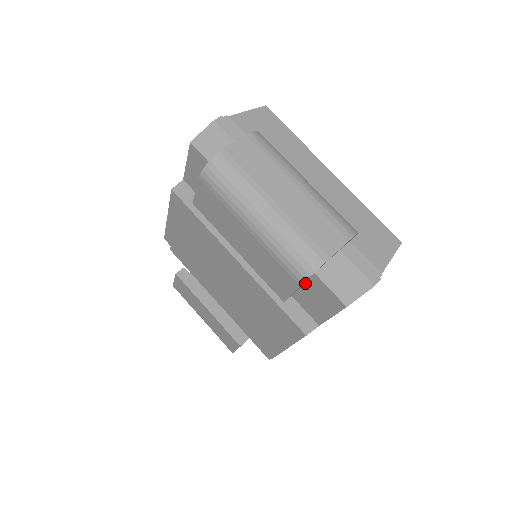
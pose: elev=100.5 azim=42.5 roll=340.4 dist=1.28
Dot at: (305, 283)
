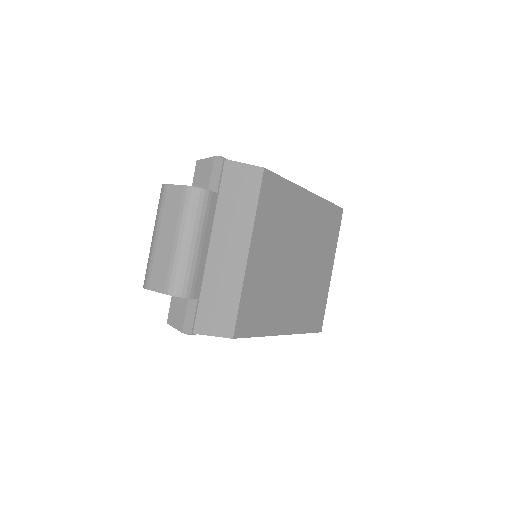
Dot at: occluded
